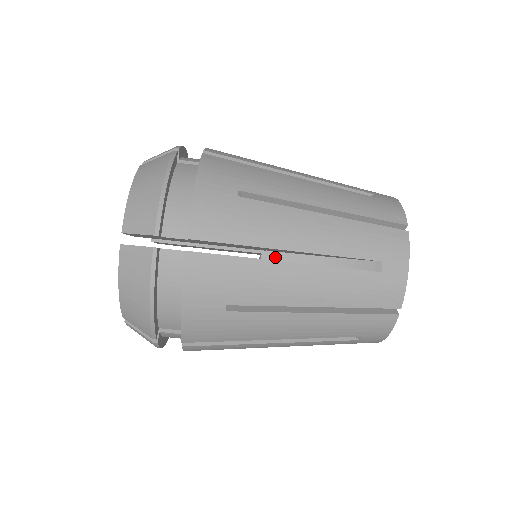
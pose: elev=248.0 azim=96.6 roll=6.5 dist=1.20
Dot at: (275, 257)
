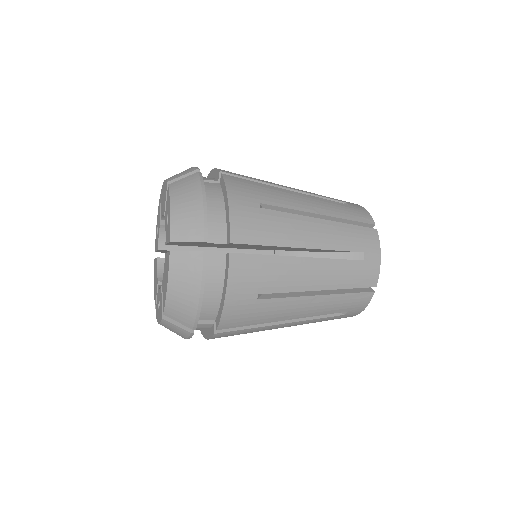
Dot at: occluded
